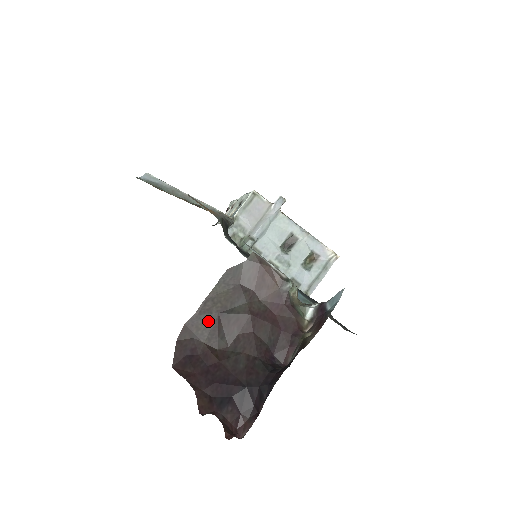
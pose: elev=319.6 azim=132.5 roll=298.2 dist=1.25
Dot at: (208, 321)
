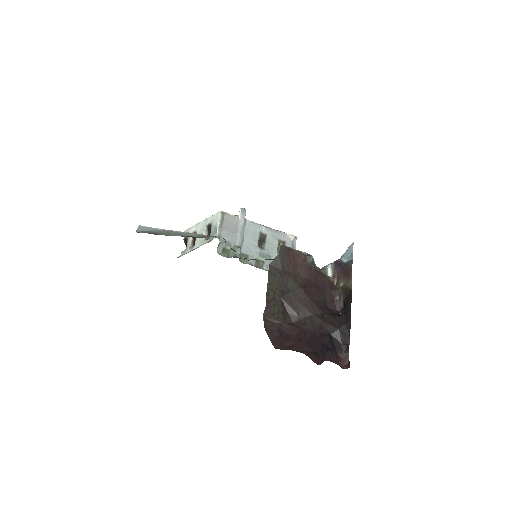
Dot at: (277, 306)
